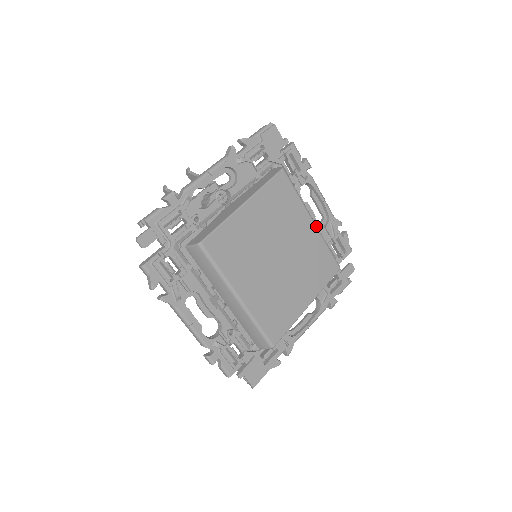
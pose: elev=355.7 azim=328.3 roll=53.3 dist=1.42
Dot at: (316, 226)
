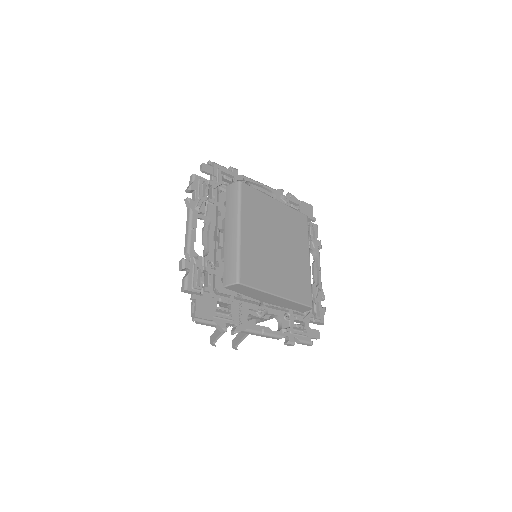
Dot at: occluded
